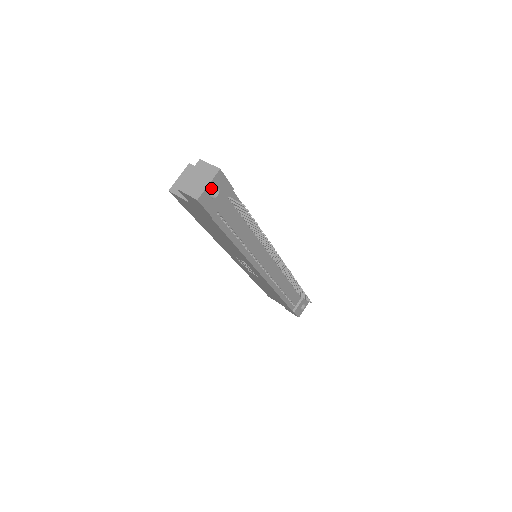
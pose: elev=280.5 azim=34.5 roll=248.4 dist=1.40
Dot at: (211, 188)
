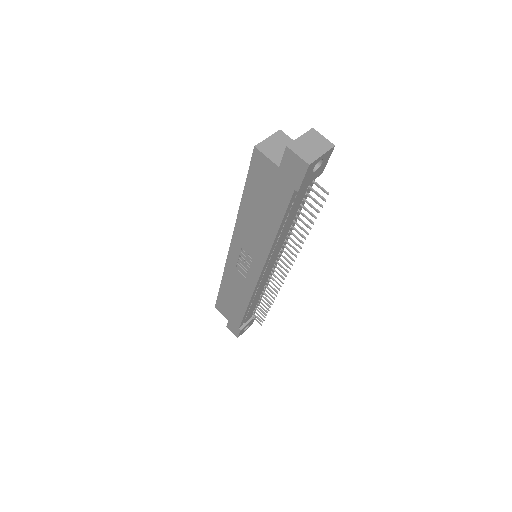
Dot at: occluded
